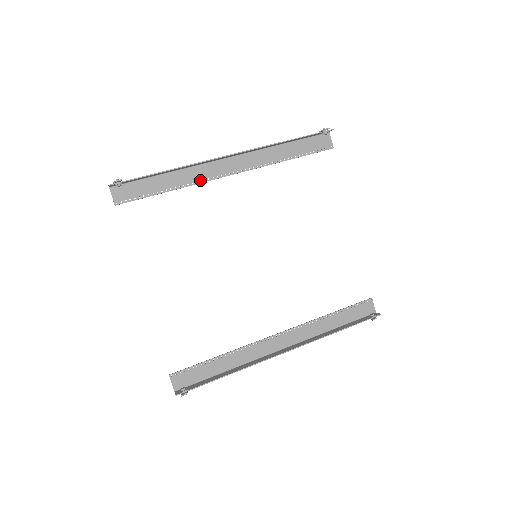
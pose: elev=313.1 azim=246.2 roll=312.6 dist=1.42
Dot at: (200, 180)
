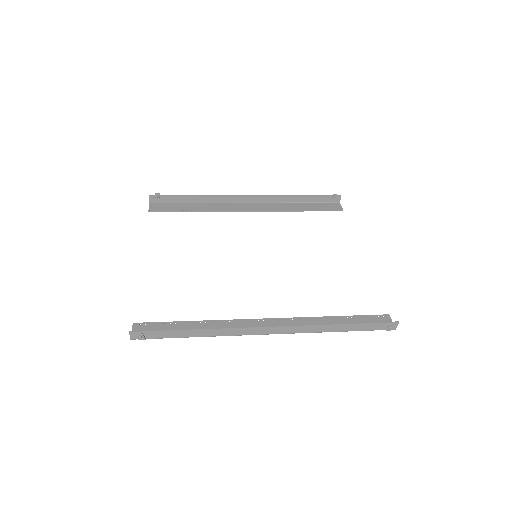
Dot at: (221, 210)
